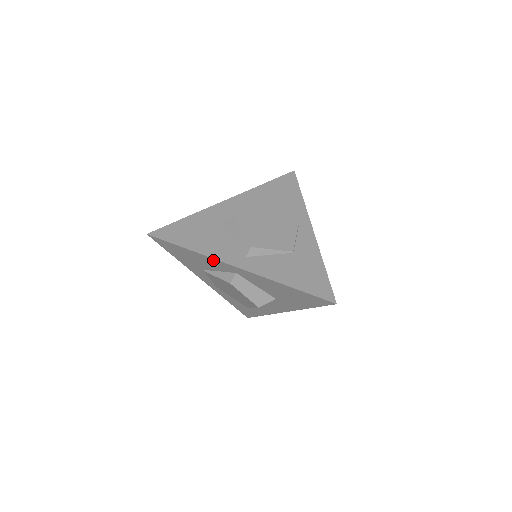
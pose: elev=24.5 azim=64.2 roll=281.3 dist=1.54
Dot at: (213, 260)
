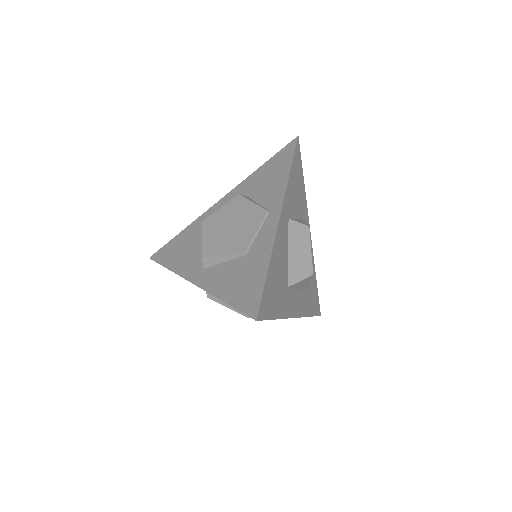
Dot at: occluded
